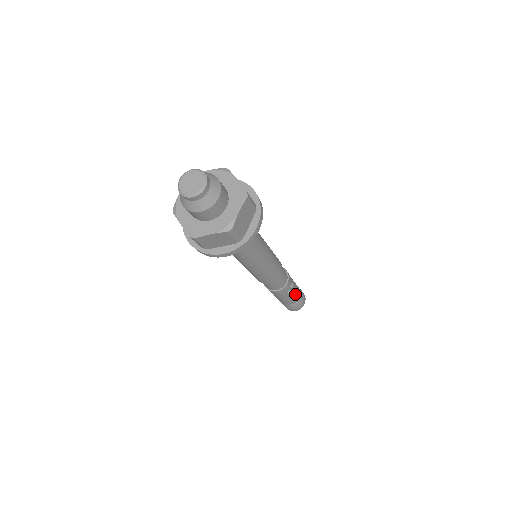
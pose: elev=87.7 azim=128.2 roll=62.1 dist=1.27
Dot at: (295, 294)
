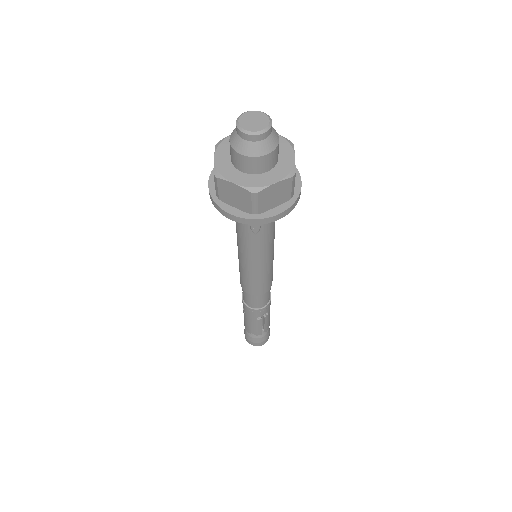
Dot at: (262, 327)
